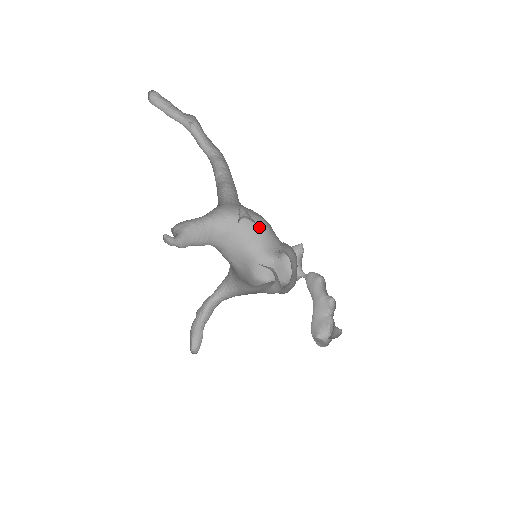
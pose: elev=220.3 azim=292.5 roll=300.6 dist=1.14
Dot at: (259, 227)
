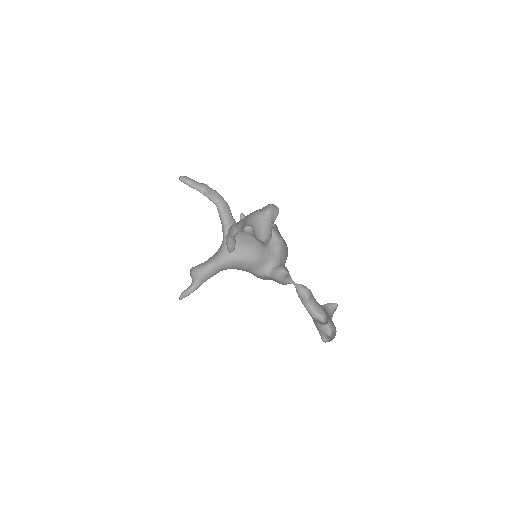
Dot at: (252, 261)
